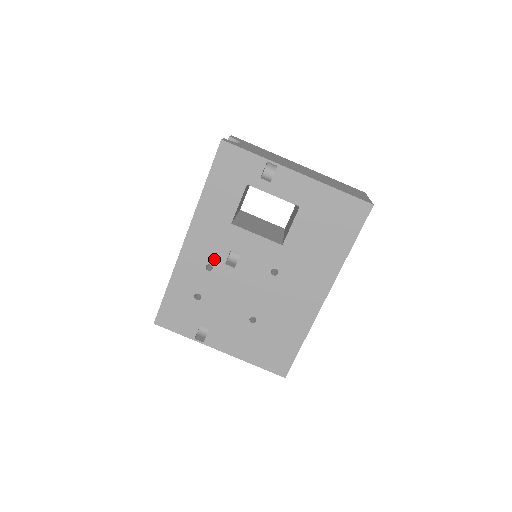
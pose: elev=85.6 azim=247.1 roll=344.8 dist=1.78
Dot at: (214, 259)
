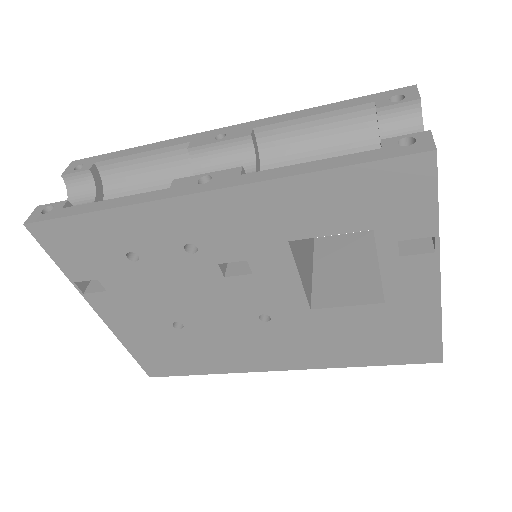
Dot at: (210, 248)
